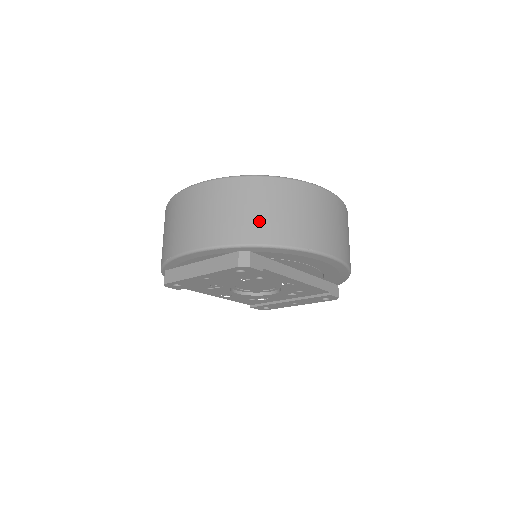
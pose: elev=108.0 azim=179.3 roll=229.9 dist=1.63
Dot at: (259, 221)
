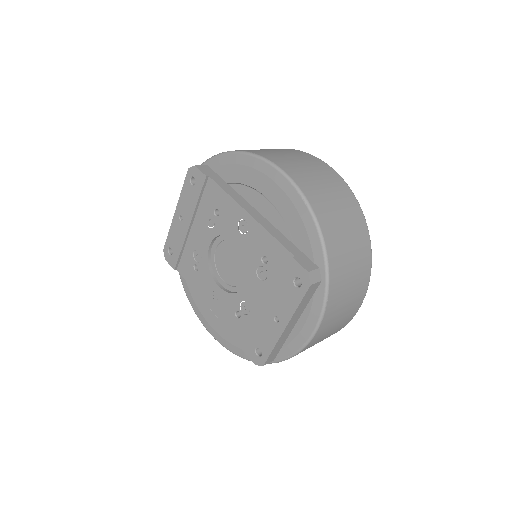
Dot at: occluded
